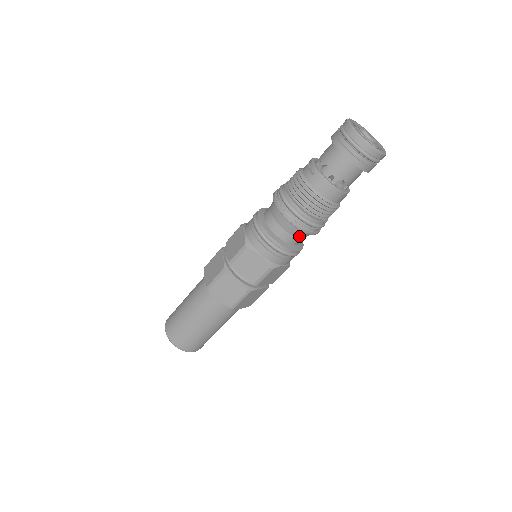
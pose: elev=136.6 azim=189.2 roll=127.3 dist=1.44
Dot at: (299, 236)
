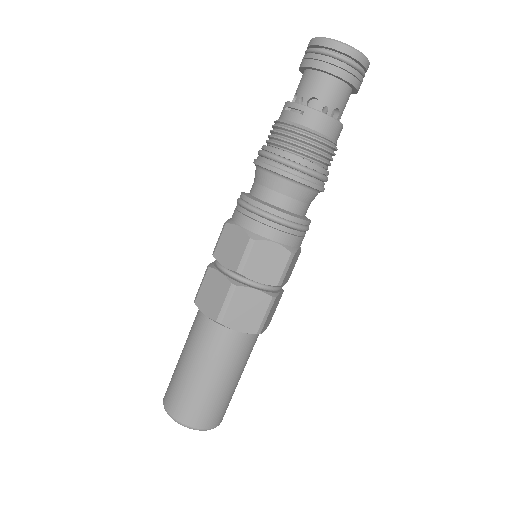
Dot at: (308, 200)
